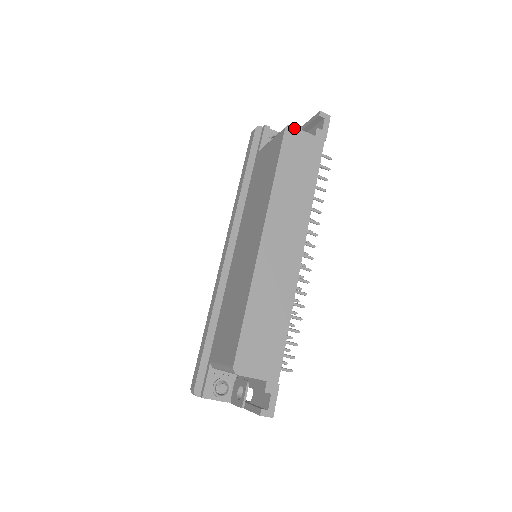
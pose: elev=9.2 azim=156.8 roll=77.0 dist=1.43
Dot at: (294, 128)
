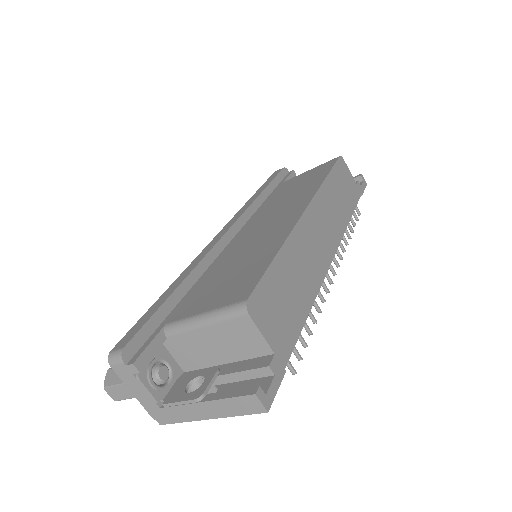
Dot at: (345, 163)
